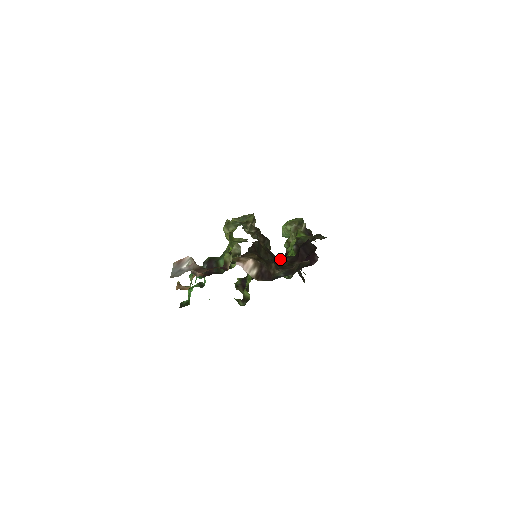
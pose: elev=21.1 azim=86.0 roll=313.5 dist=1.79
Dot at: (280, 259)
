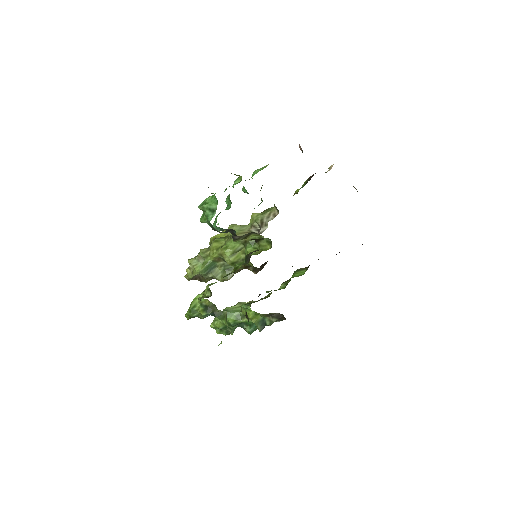
Dot at: occluded
